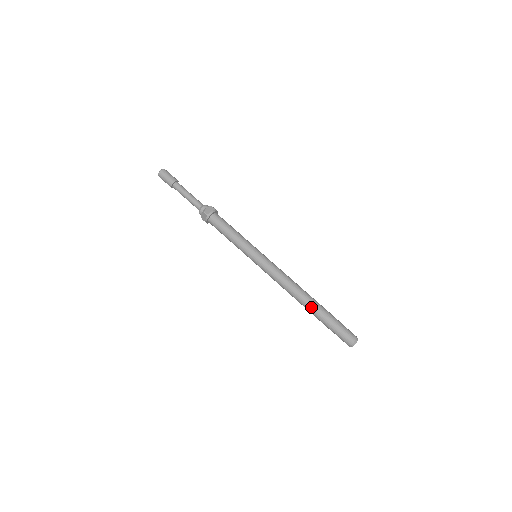
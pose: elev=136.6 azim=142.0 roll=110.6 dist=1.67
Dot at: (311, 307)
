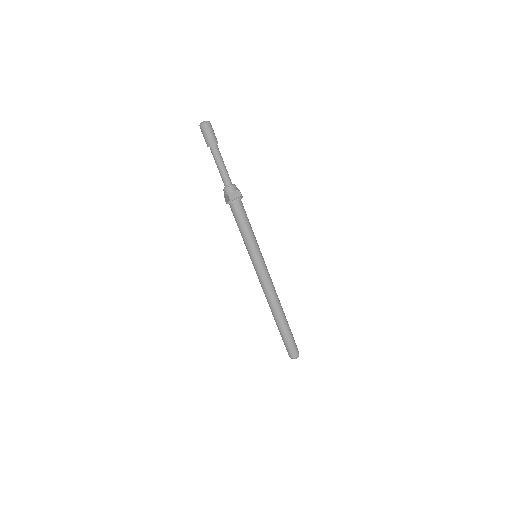
Dot at: (278, 320)
